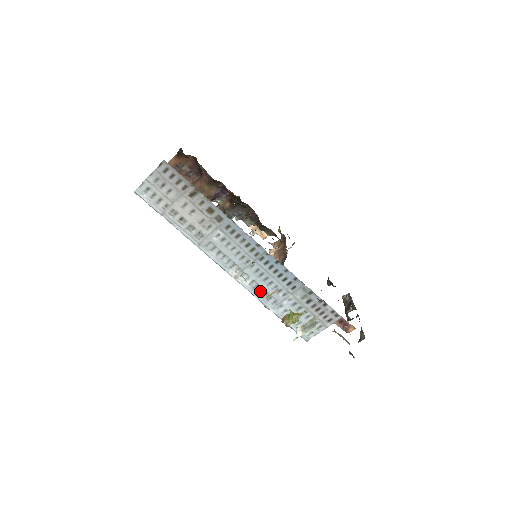
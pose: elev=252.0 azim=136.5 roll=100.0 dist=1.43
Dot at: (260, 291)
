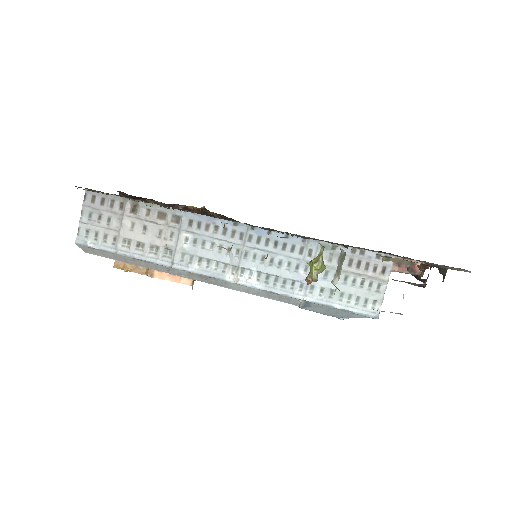
Dot at: (275, 282)
